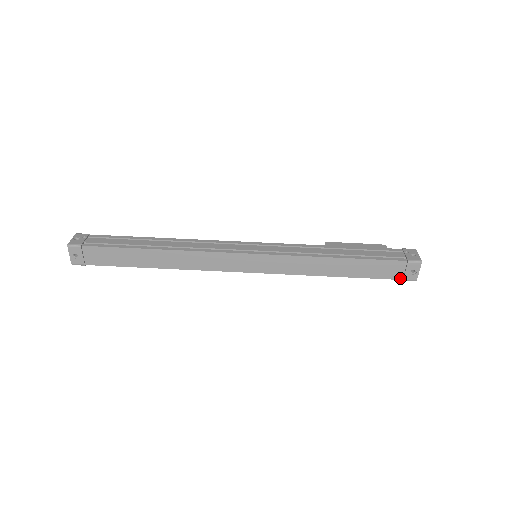
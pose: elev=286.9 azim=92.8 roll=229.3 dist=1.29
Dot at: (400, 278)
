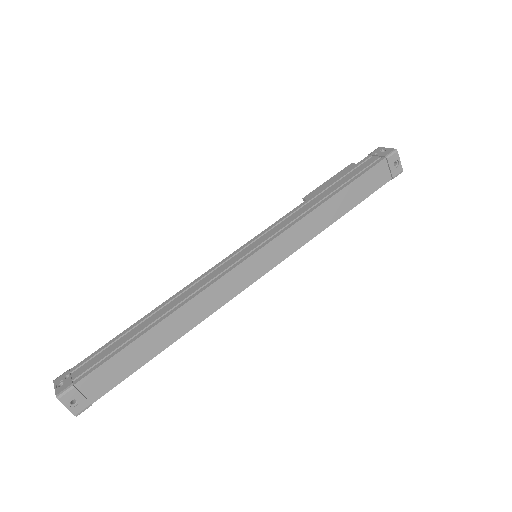
Dot at: (389, 179)
